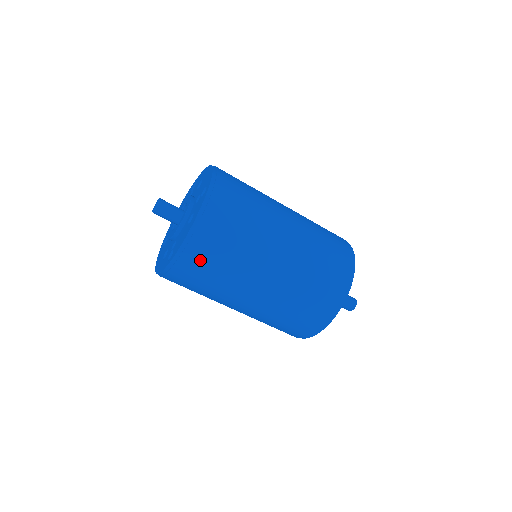
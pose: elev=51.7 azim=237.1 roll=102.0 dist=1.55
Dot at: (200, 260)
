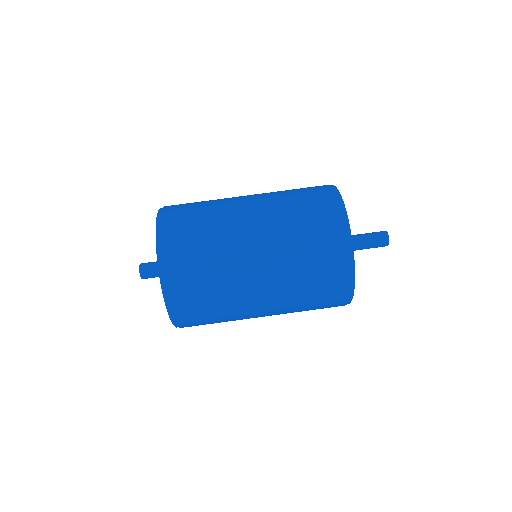
Dot at: (179, 222)
